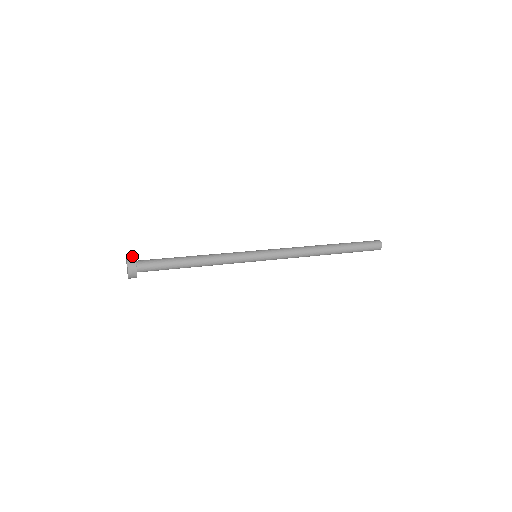
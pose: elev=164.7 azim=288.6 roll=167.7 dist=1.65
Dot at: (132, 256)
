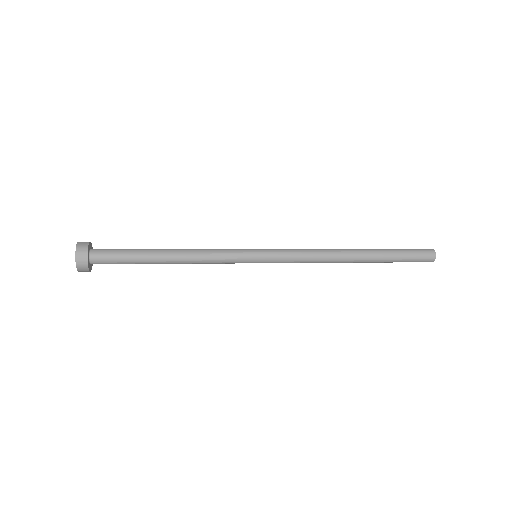
Dot at: occluded
